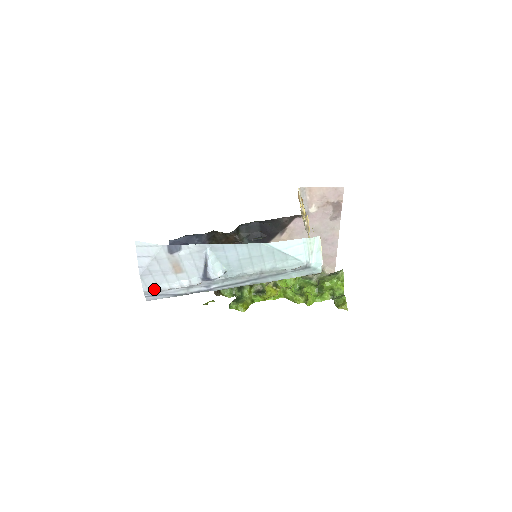
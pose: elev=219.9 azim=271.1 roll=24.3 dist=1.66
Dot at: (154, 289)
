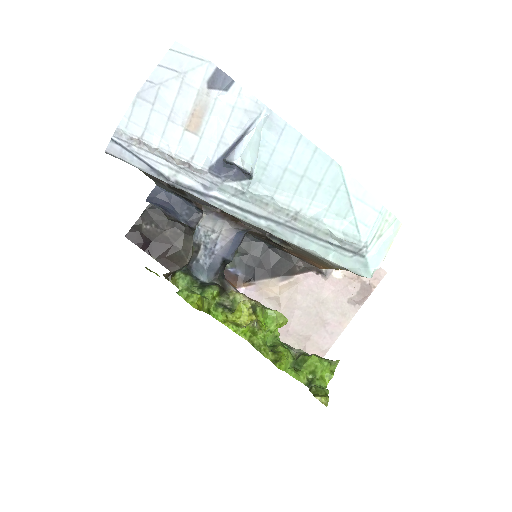
Dot at: (134, 135)
